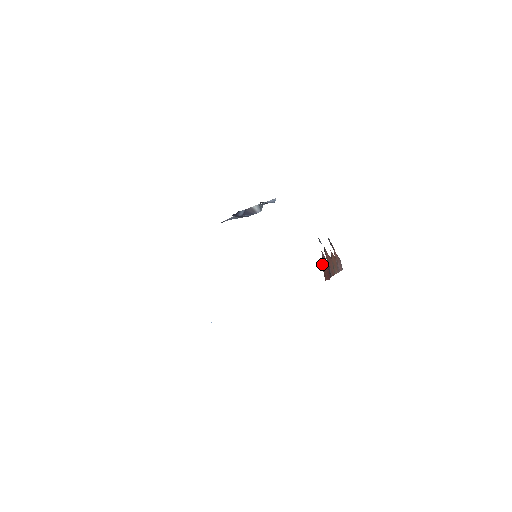
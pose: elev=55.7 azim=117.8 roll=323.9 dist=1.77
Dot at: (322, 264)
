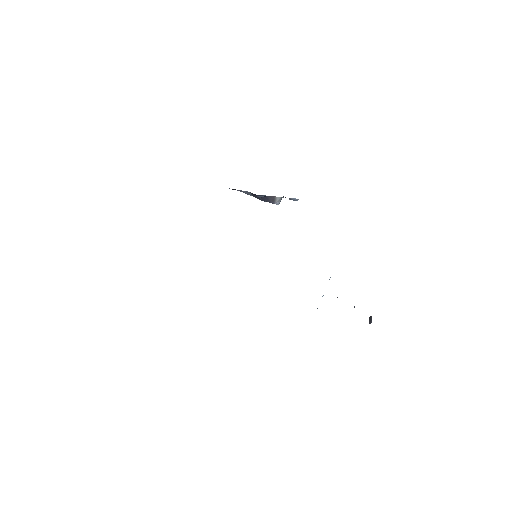
Dot at: occluded
